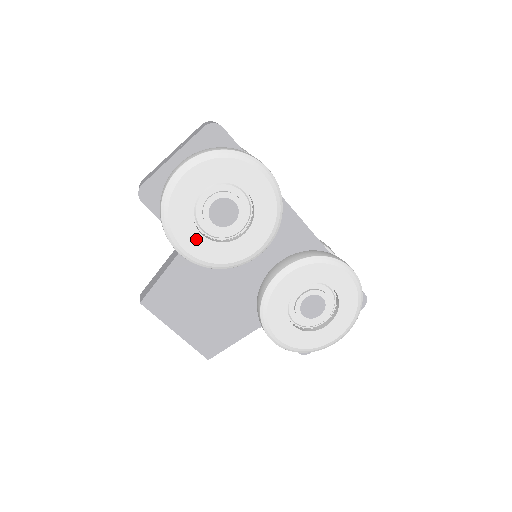
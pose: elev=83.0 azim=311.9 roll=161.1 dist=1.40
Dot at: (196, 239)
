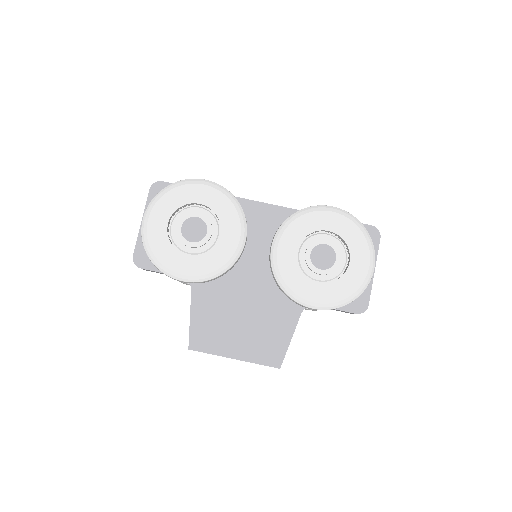
Dot at: (187, 262)
